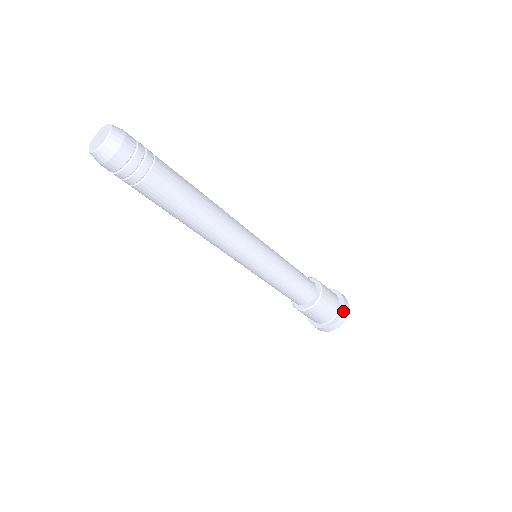
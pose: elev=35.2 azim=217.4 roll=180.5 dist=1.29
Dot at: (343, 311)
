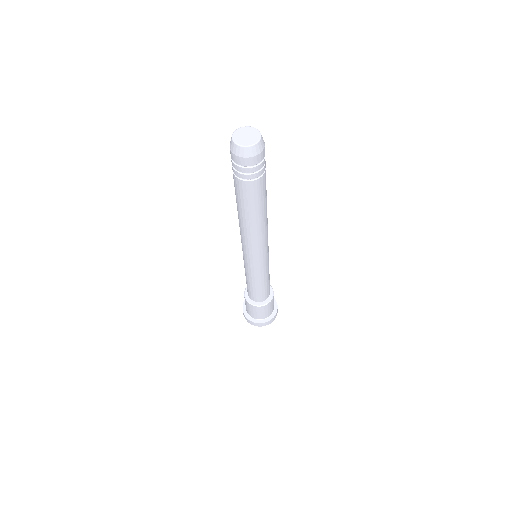
Dot at: (262, 323)
